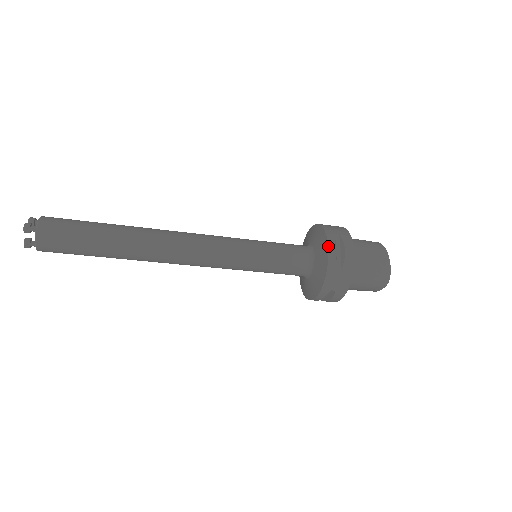
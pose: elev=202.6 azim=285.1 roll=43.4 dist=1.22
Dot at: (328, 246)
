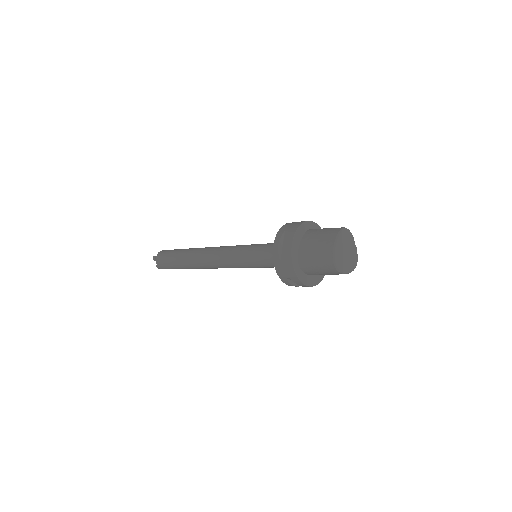
Dot at: (274, 243)
